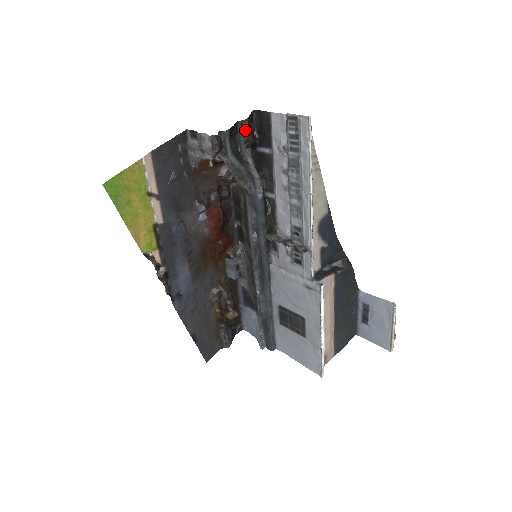
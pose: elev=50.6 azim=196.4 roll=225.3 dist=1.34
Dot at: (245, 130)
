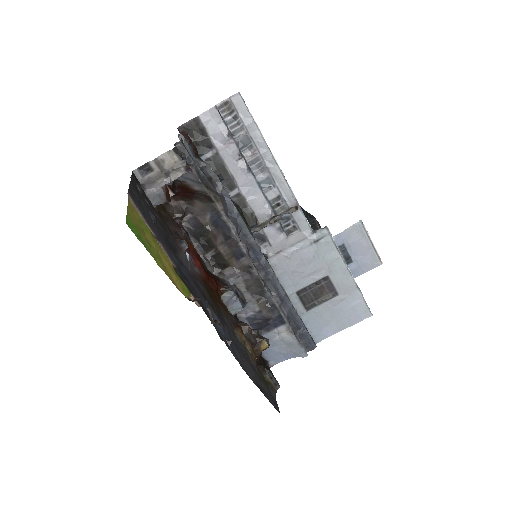
Dot at: (188, 139)
